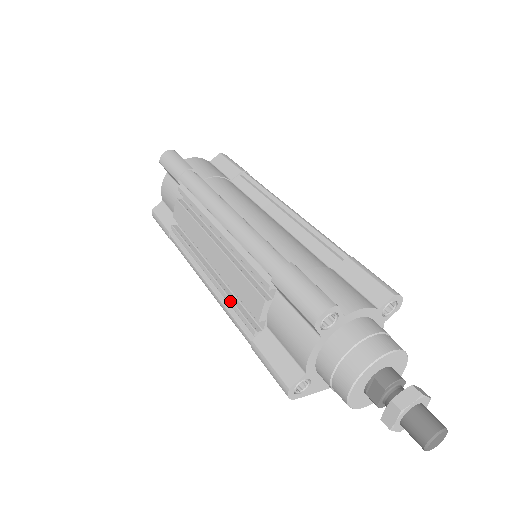
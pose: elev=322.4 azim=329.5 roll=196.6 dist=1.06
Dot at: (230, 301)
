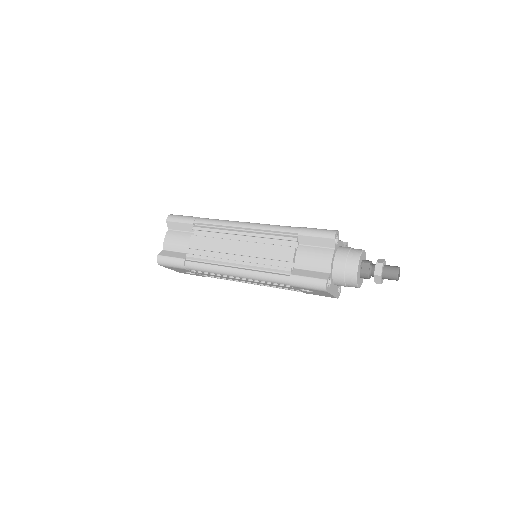
Dot at: (264, 265)
